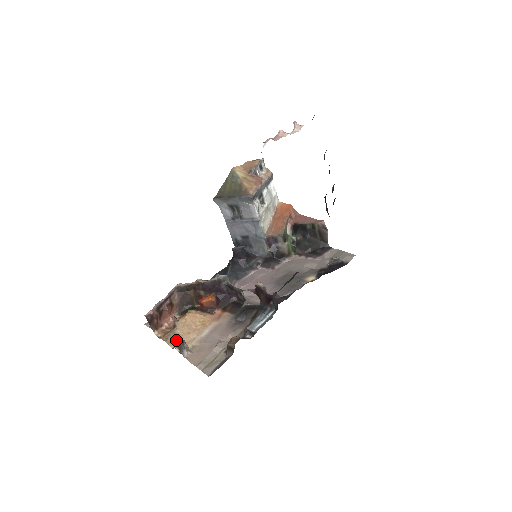
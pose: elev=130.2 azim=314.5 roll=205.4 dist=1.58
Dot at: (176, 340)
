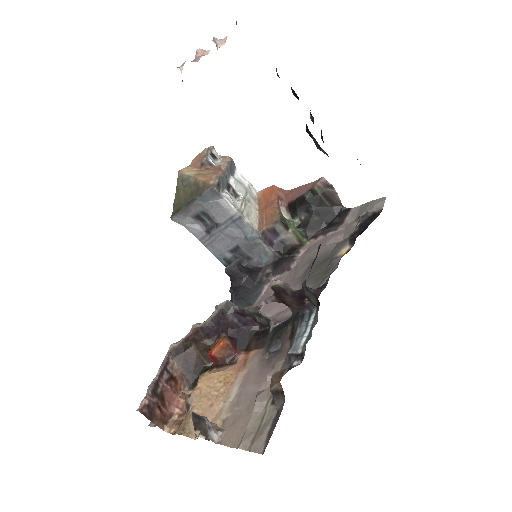
Dot at: (194, 423)
